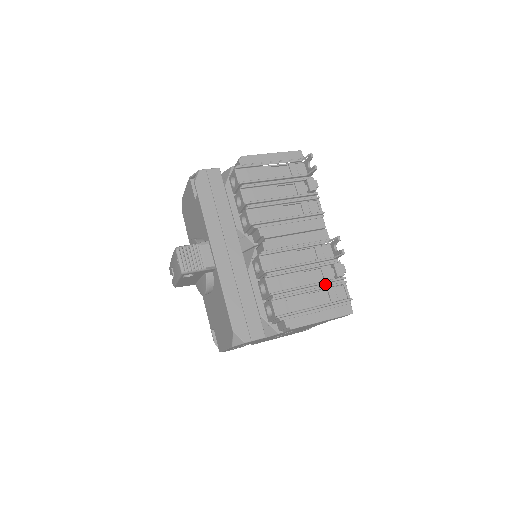
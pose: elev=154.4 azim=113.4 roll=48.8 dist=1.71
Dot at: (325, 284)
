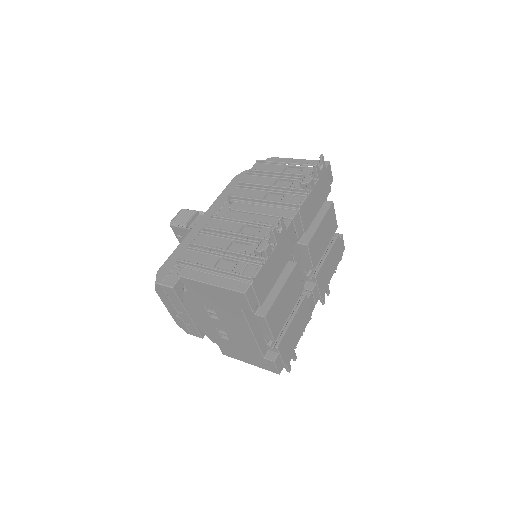
Dot at: occluded
